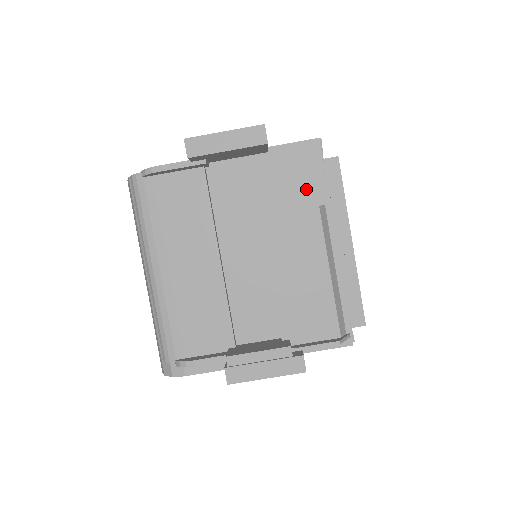
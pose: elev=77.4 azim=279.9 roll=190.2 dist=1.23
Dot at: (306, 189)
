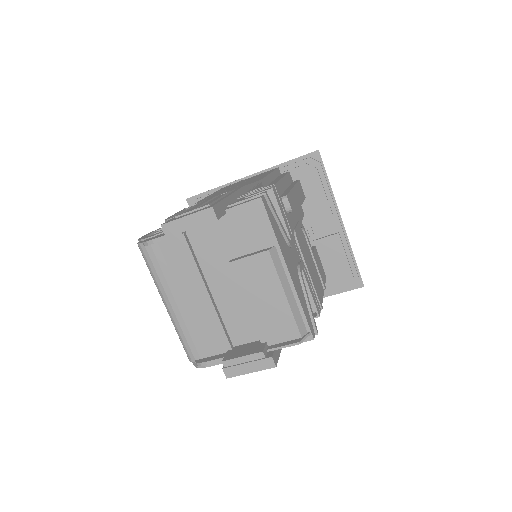
Dot at: (259, 236)
